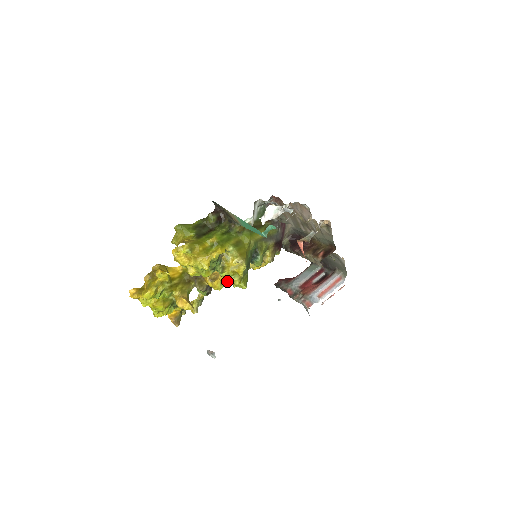
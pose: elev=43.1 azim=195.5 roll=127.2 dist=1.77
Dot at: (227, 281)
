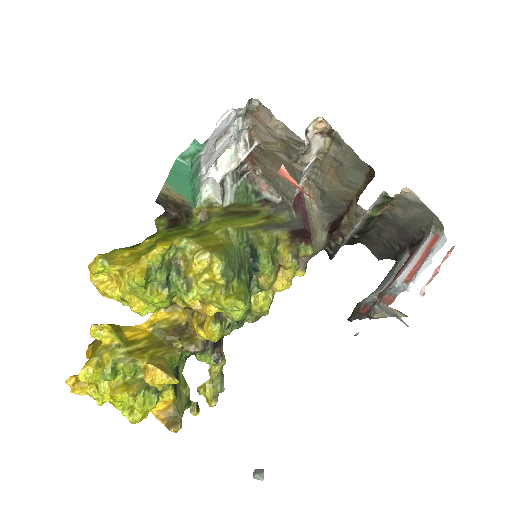
Dot at: (230, 320)
